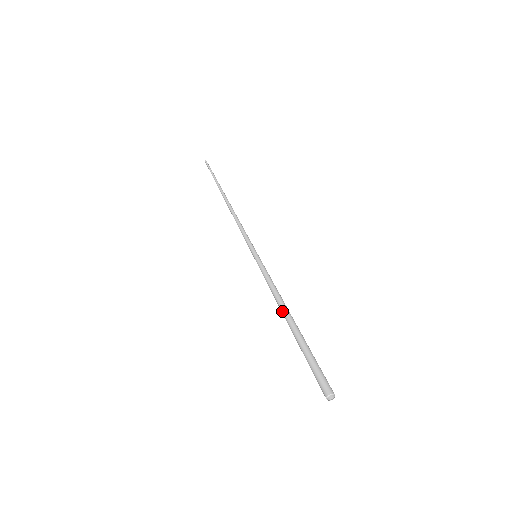
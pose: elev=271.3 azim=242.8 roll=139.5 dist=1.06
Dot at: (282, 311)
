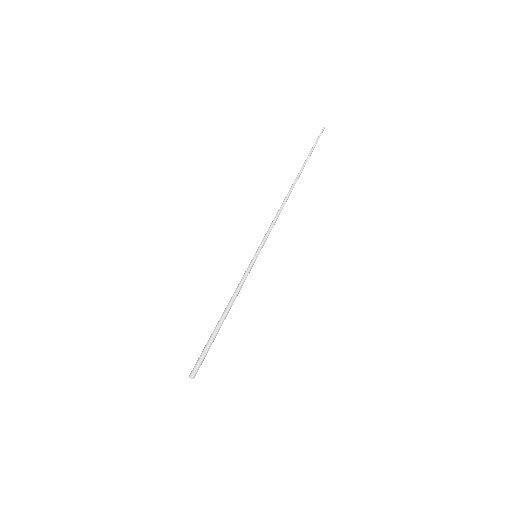
Dot at: (225, 310)
